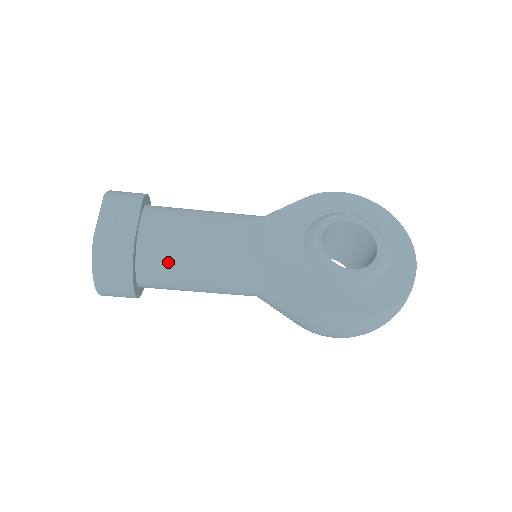
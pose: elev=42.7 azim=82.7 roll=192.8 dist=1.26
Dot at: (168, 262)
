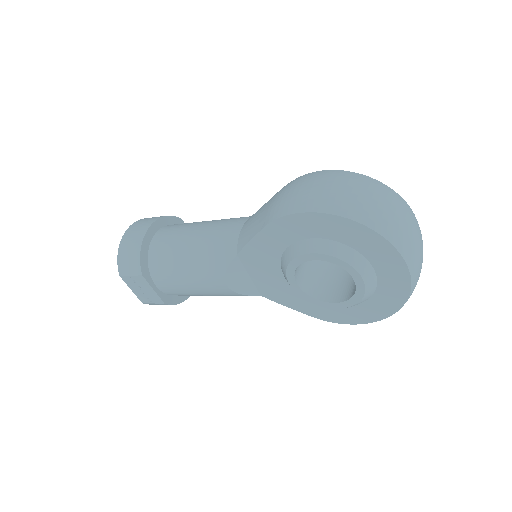
Dot at: occluded
